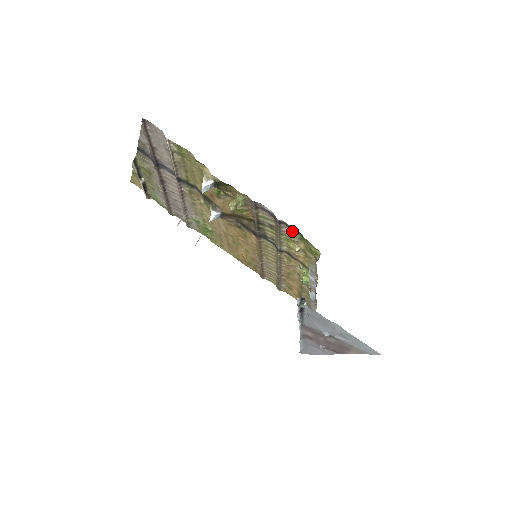
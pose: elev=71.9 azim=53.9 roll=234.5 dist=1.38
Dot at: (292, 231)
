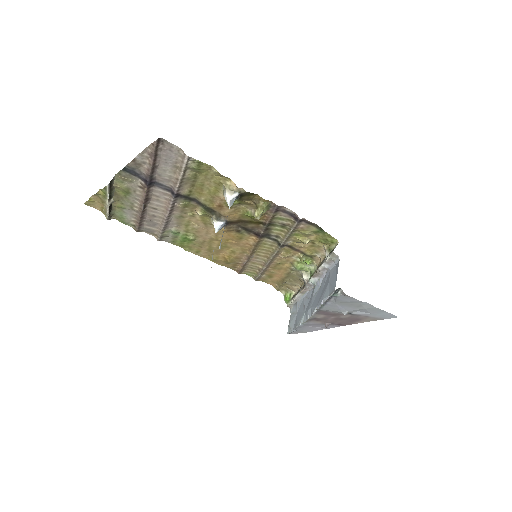
Dot at: (309, 226)
